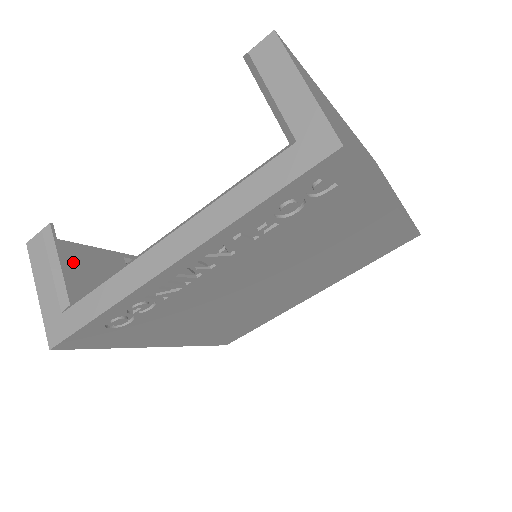
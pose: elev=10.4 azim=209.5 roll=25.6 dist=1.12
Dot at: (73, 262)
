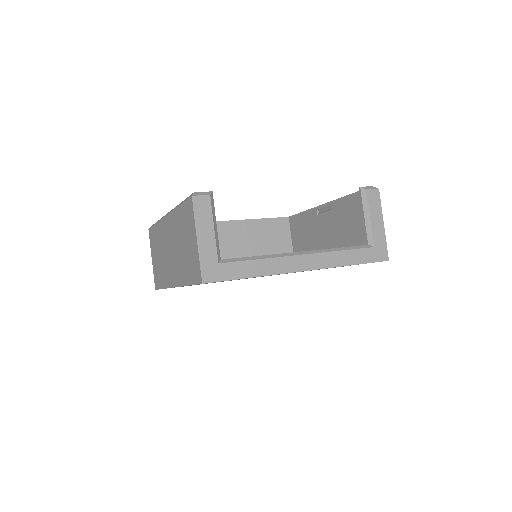
Dot at: occluded
